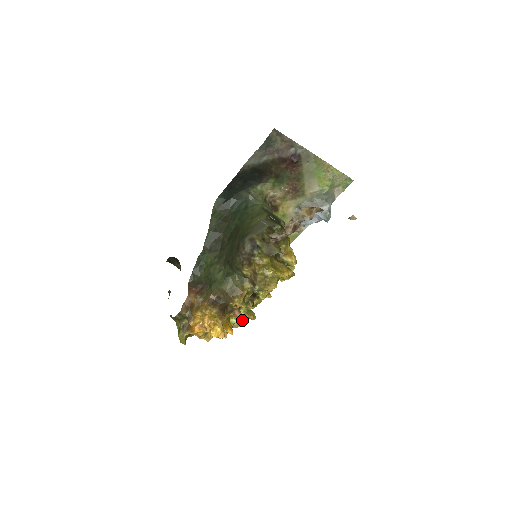
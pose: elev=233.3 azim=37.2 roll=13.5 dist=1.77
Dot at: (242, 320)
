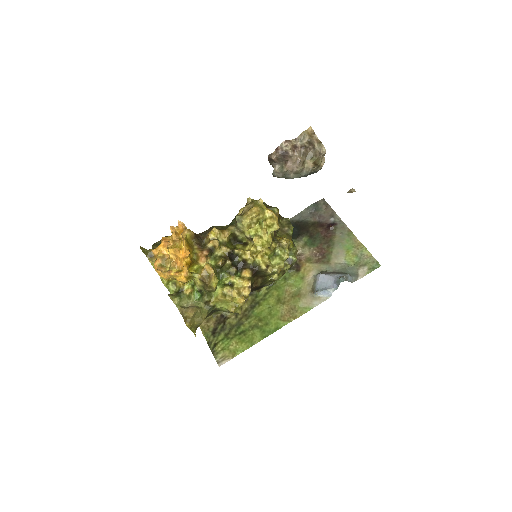
Dot at: (202, 278)
